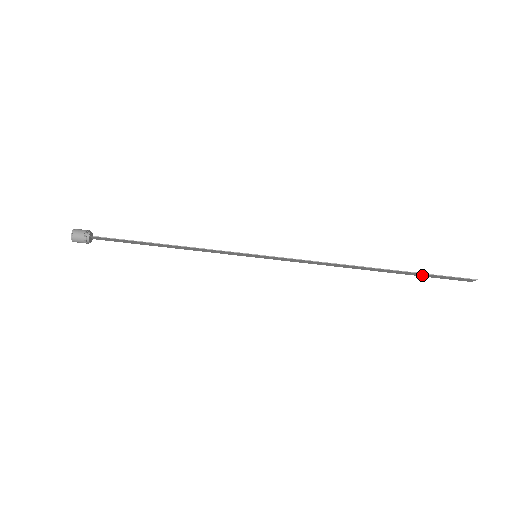
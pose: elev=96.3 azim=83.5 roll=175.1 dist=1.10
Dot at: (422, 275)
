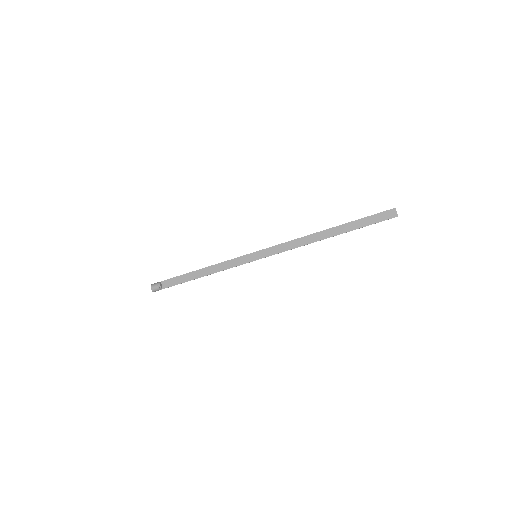
Dot at: (361, 222)
